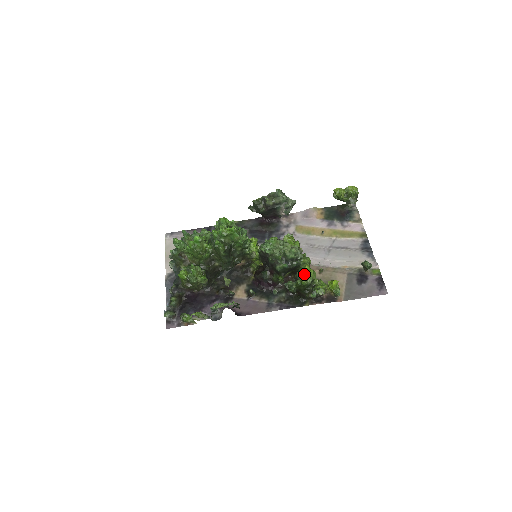
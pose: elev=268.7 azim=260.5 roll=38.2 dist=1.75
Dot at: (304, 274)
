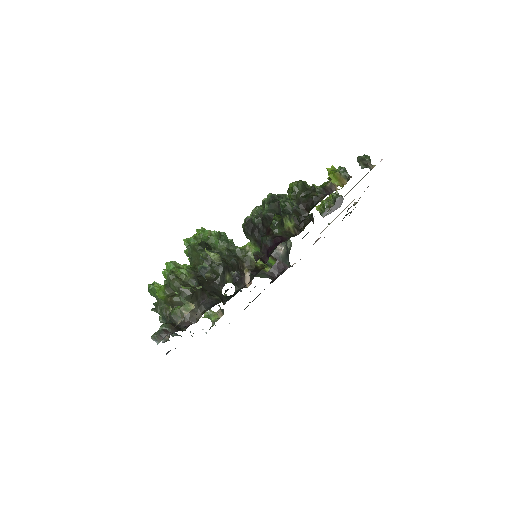
Dot at: occluded
